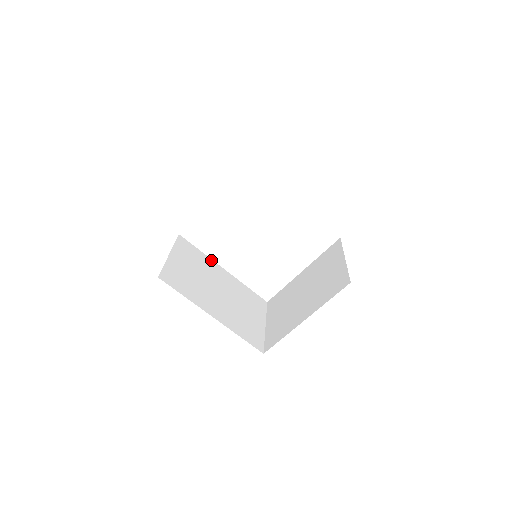
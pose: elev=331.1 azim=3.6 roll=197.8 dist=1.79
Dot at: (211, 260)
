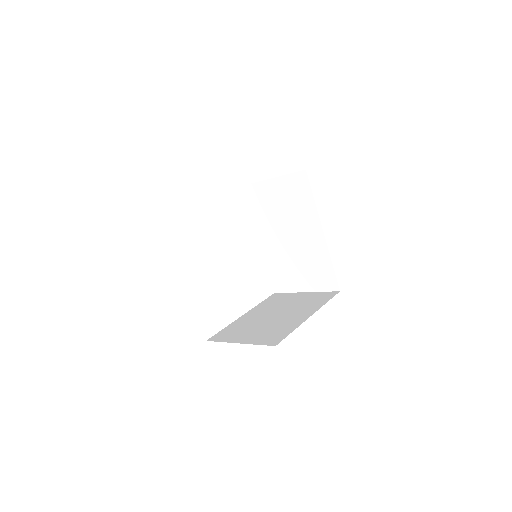
Dot at: occluded
